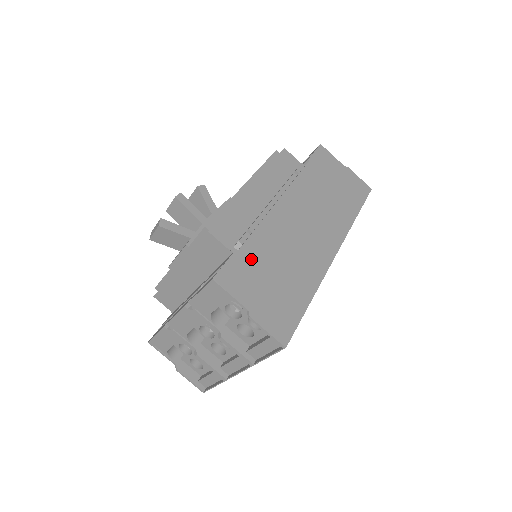
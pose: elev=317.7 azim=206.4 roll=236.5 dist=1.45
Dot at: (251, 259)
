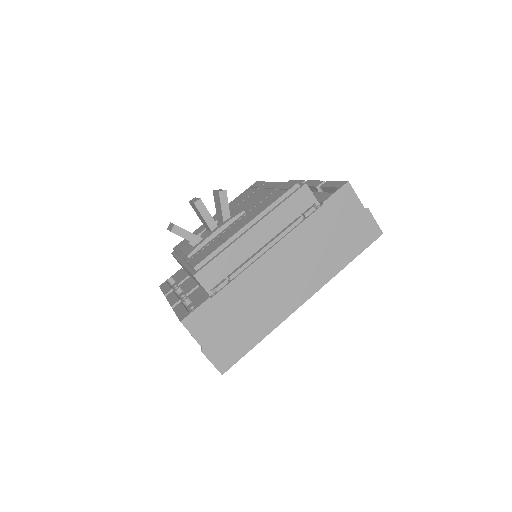
Dot at: (220, 306)
